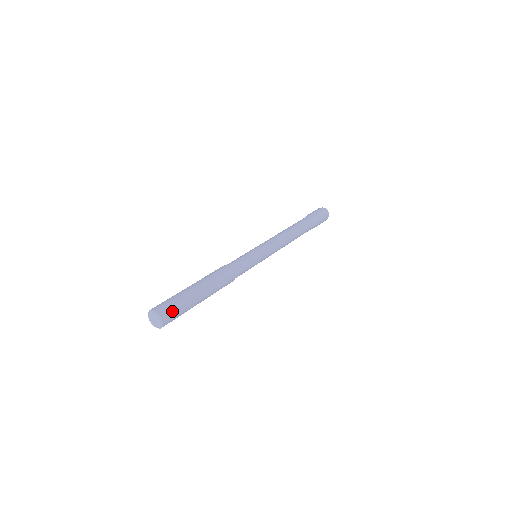
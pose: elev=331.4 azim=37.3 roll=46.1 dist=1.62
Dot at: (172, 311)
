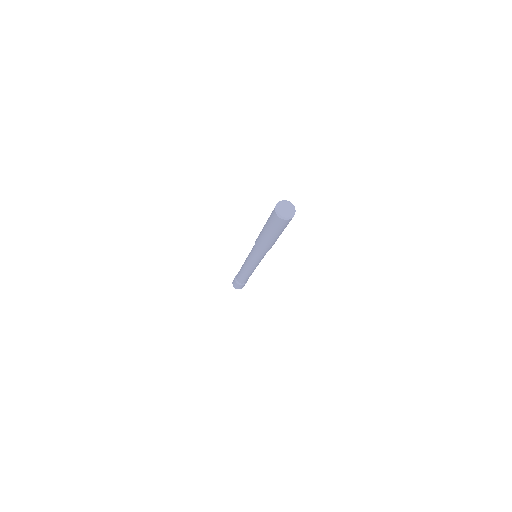
Dot at: occluded
